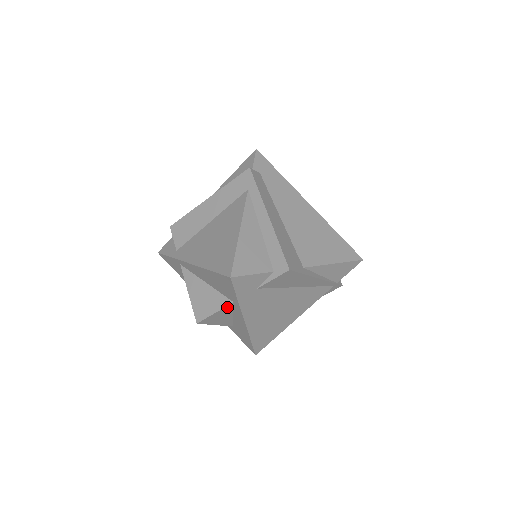
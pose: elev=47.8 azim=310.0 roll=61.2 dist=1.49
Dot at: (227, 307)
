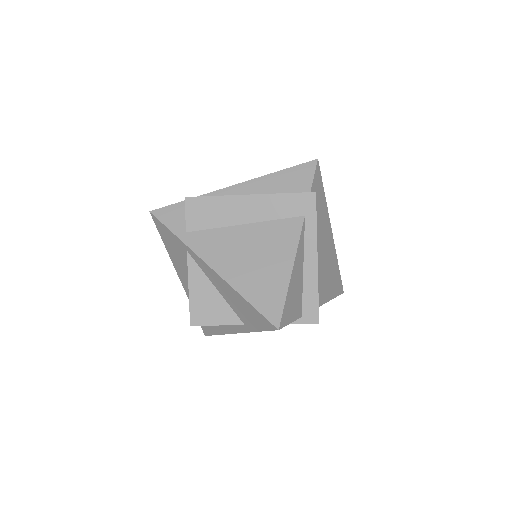
Dot at: (233, 324)
